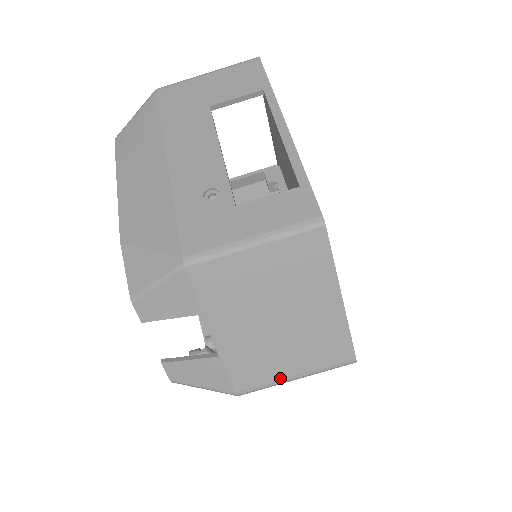
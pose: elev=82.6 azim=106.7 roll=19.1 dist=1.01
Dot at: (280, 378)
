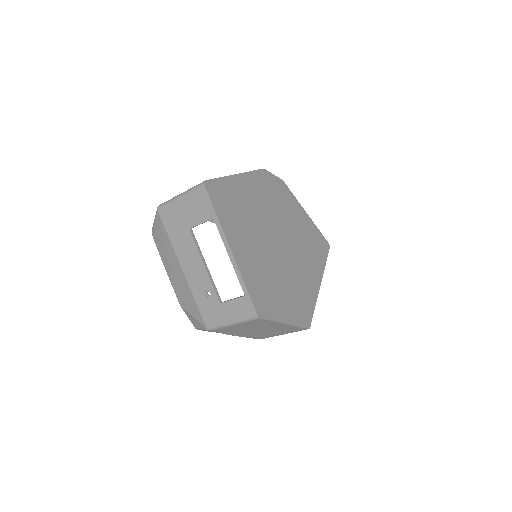
Dot at: (276, 335)
